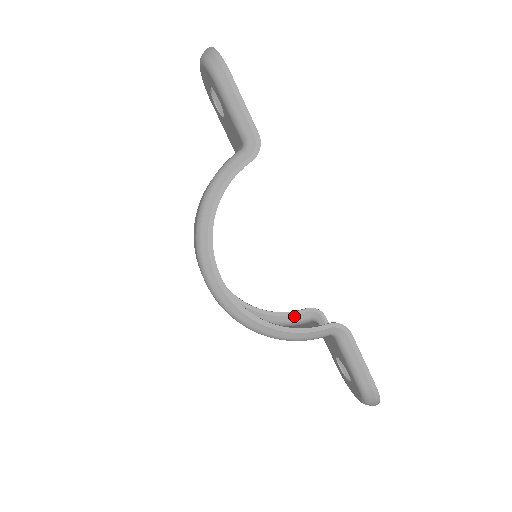
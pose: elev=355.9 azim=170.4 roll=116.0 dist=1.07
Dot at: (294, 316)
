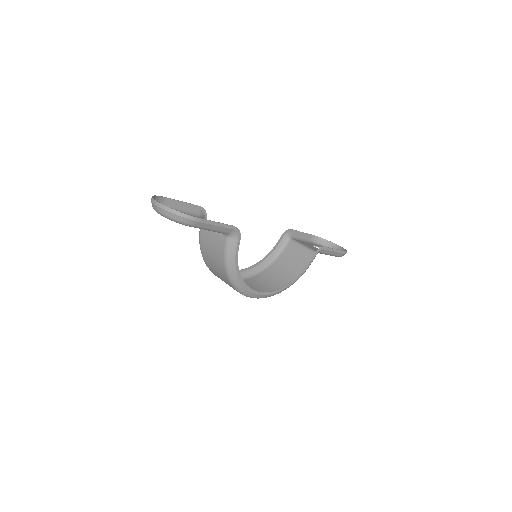
Dot at: (278, 246)
